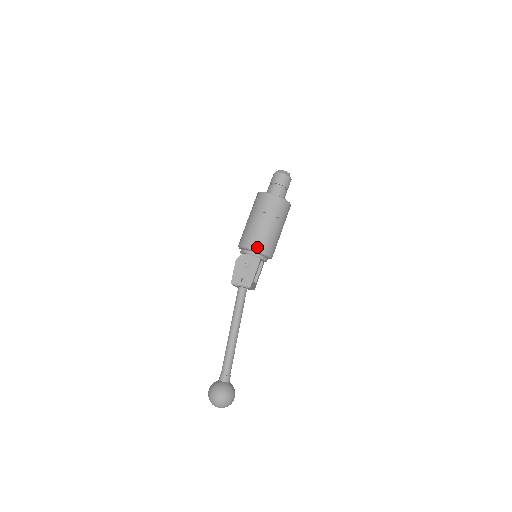
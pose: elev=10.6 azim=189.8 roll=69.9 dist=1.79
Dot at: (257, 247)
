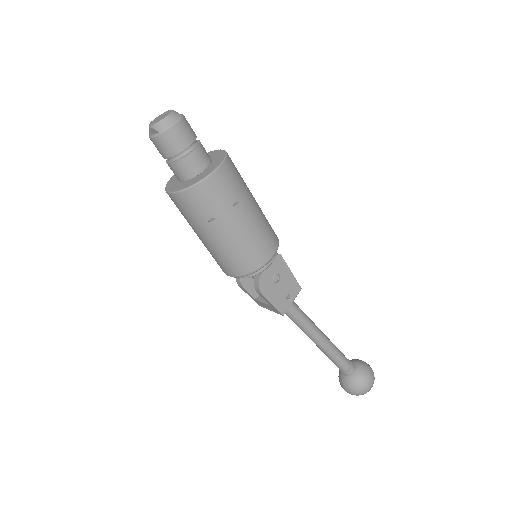
Dot at: (272, 250)
